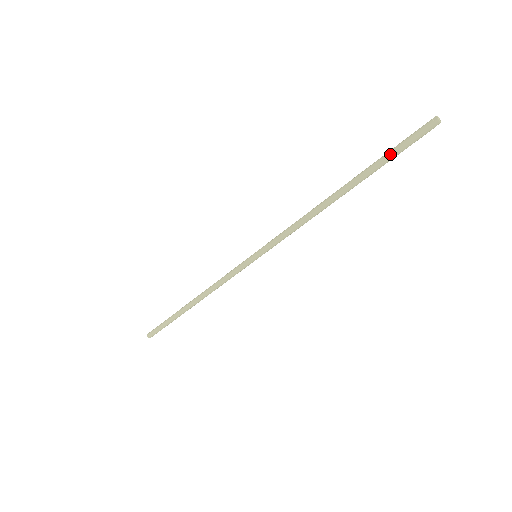
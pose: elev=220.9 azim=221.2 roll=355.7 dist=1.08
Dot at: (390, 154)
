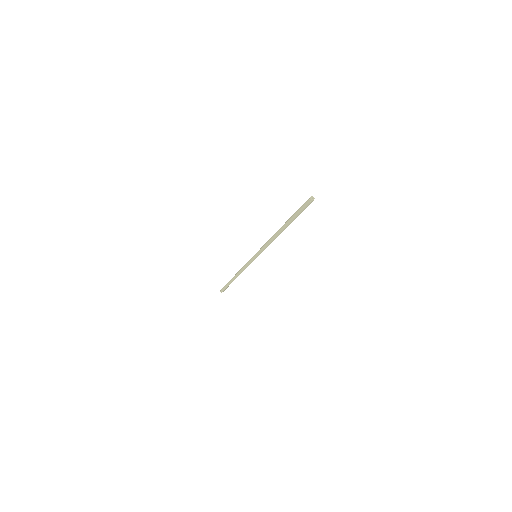
Dot at: (296, 213)
